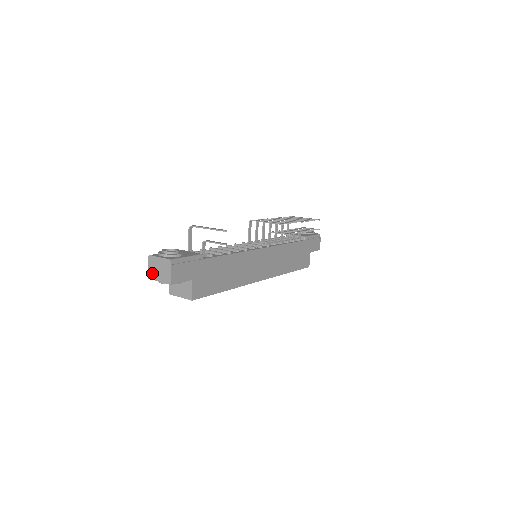
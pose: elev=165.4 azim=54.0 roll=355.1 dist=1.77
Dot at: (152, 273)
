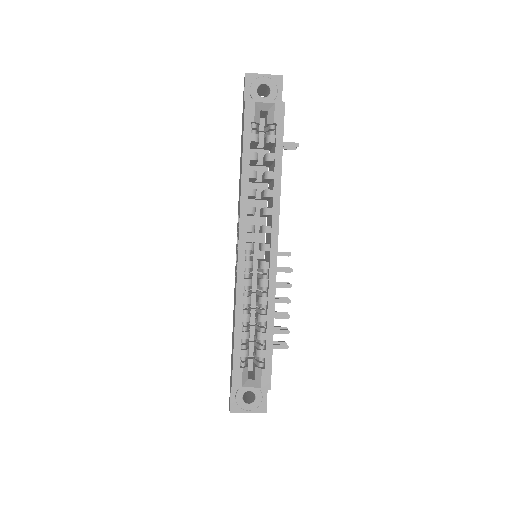
Dot at: occluded
